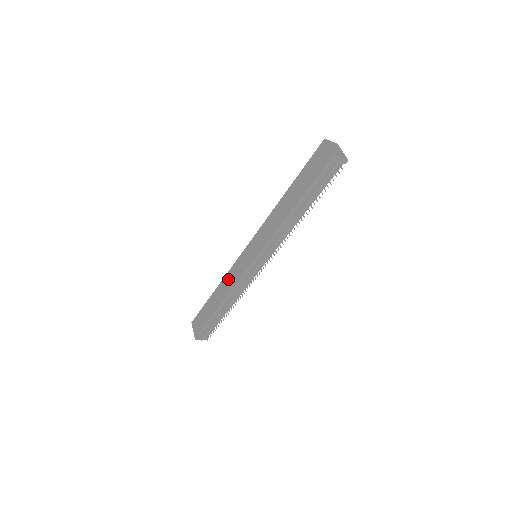
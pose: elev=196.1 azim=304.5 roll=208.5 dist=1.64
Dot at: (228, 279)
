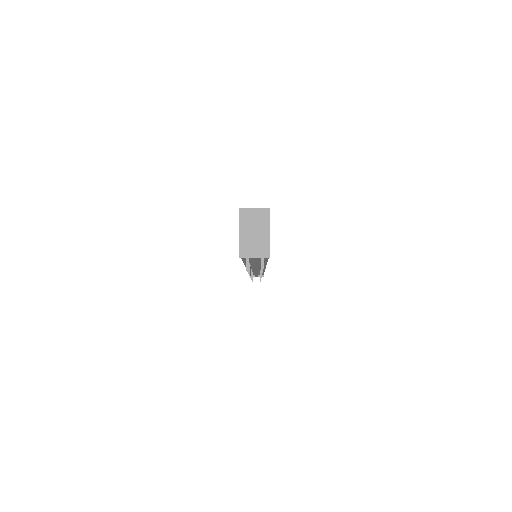
Dot at: occluded
